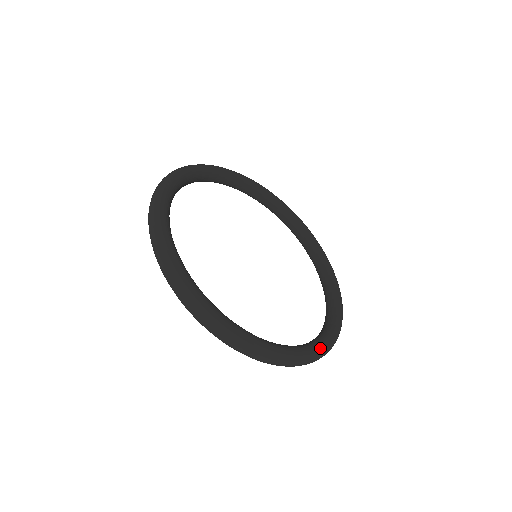
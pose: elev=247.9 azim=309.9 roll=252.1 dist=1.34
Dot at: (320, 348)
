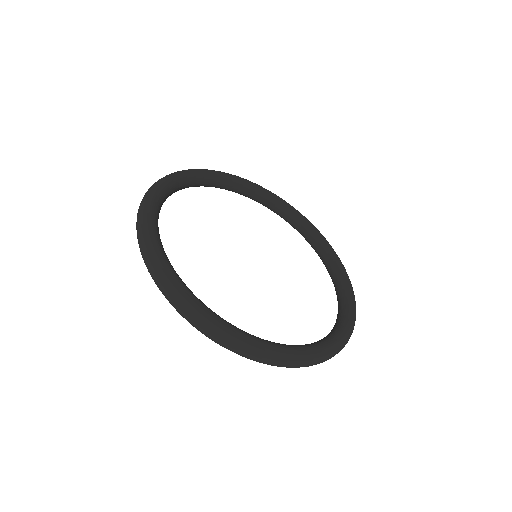
Dot at: (299, 352)
